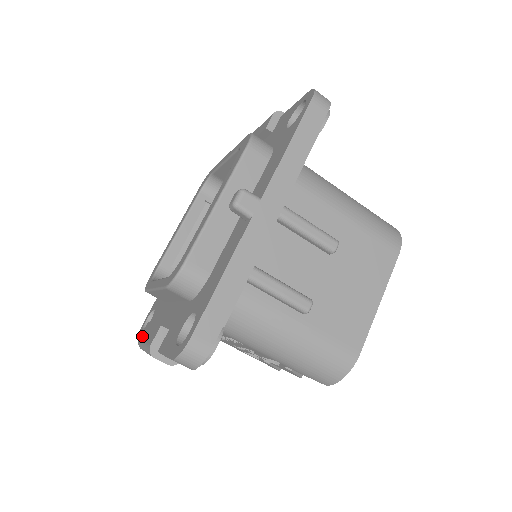
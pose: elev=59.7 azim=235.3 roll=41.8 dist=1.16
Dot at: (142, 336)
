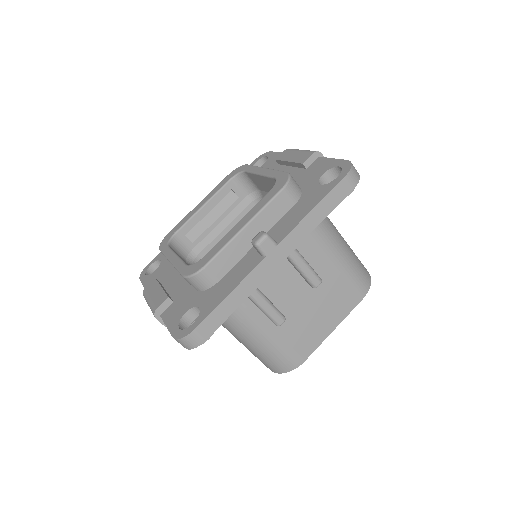
Dot at: (148, 289)
